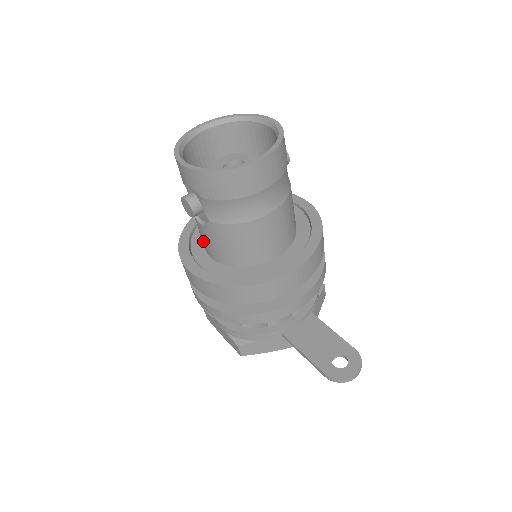
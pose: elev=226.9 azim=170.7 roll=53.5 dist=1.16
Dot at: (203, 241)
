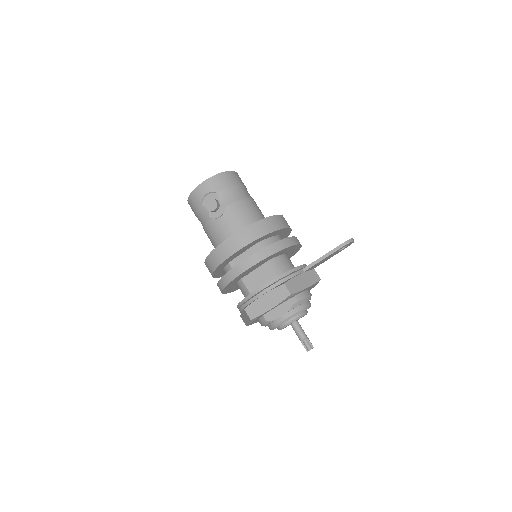
Dot at: (225, 234)
